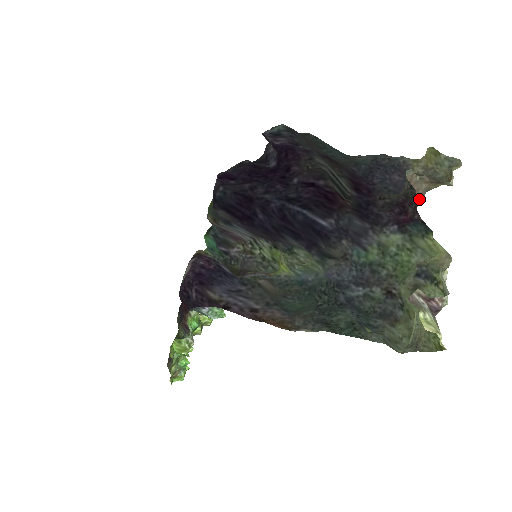
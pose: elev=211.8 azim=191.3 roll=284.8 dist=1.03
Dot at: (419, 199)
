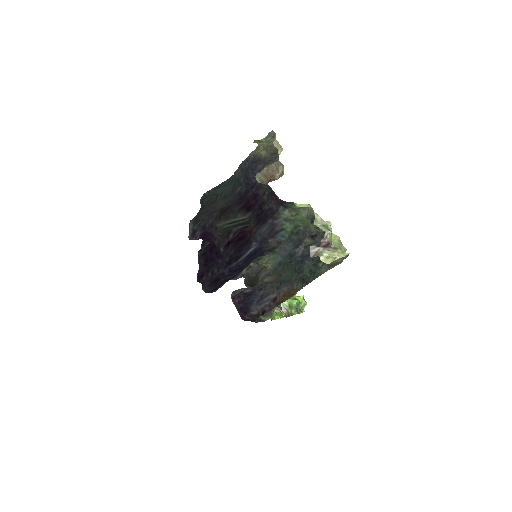
Dot at: (279, 170)
